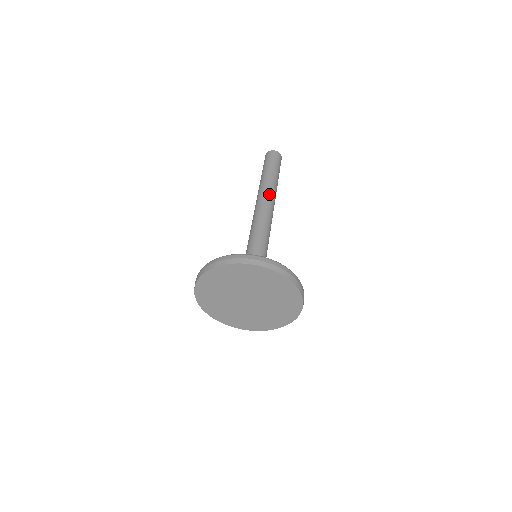
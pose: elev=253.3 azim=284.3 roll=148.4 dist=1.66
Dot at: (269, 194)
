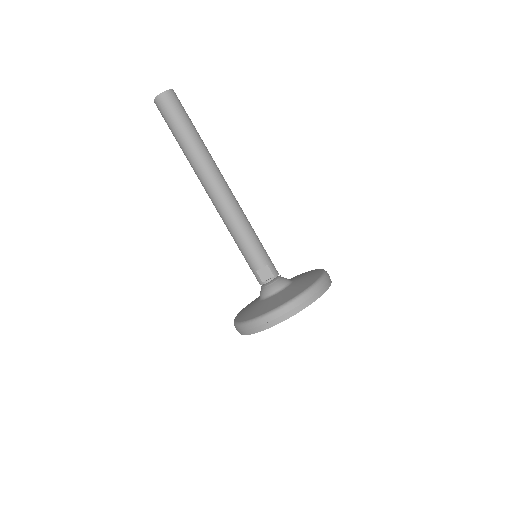
Dot at: (210, 175)
